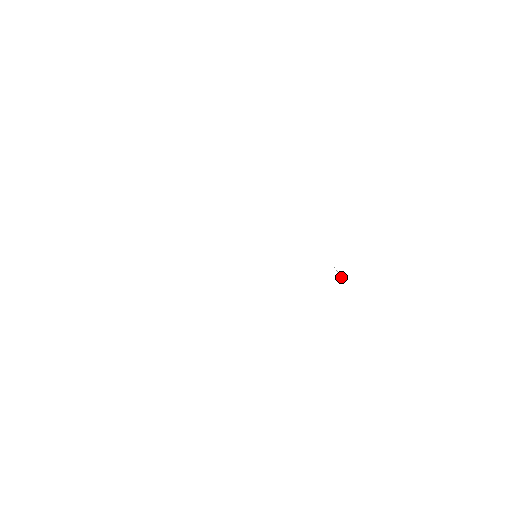
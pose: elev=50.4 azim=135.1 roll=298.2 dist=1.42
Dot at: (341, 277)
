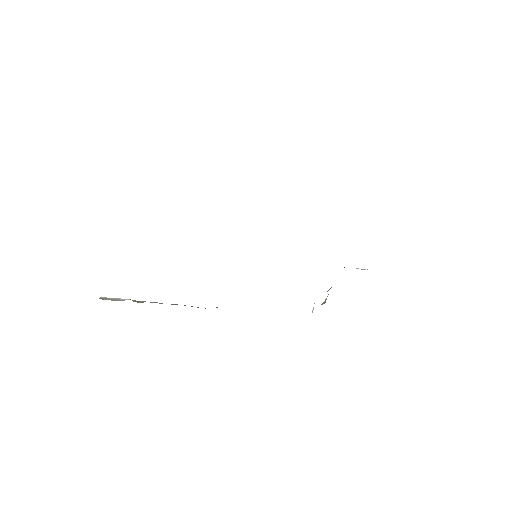
Dot at: occluded
